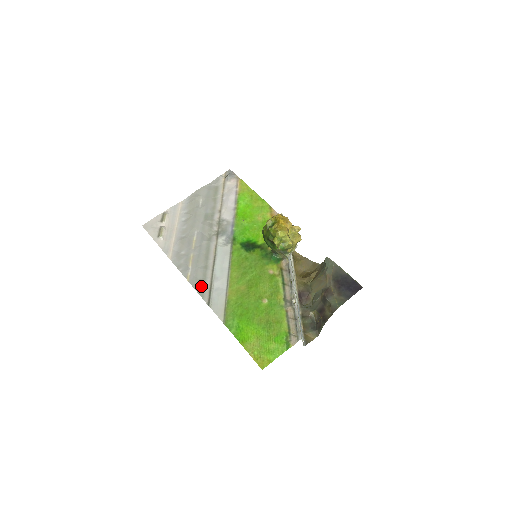
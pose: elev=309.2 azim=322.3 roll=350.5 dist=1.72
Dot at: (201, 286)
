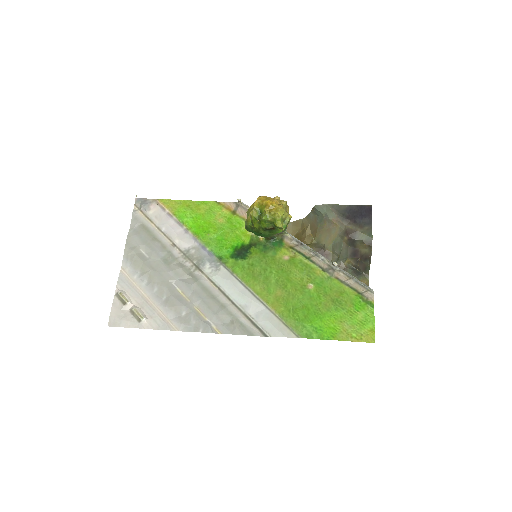
Dot at: (239, 327)
